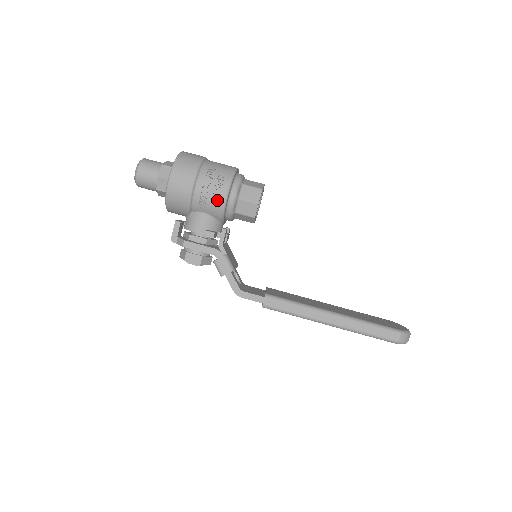
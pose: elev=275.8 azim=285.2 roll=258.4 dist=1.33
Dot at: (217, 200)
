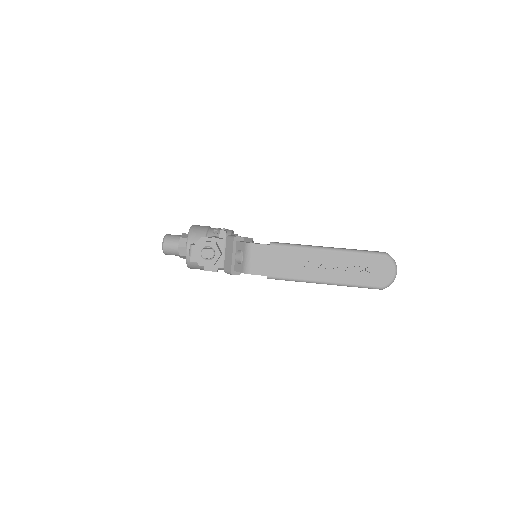
Dot at: (226, 230)
